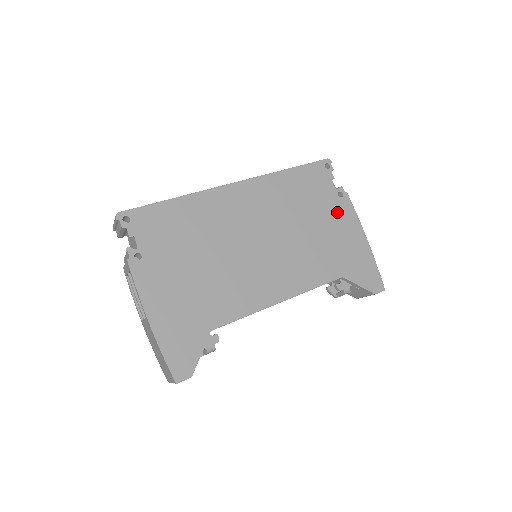
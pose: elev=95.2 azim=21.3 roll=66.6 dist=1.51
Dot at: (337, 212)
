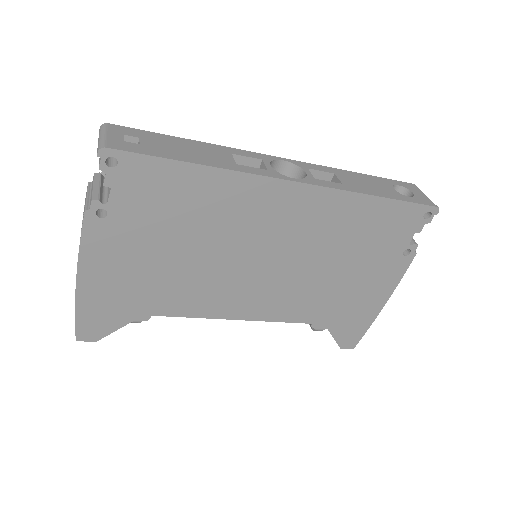
Dot at: (383, 267)
